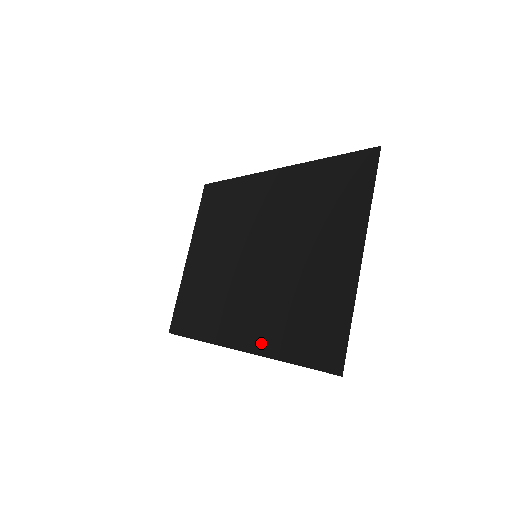
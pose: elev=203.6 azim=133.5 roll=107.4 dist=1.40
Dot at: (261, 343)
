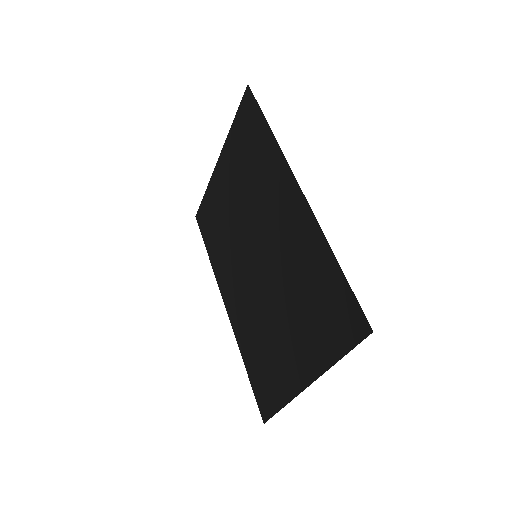
Dot at: (237, 329)
